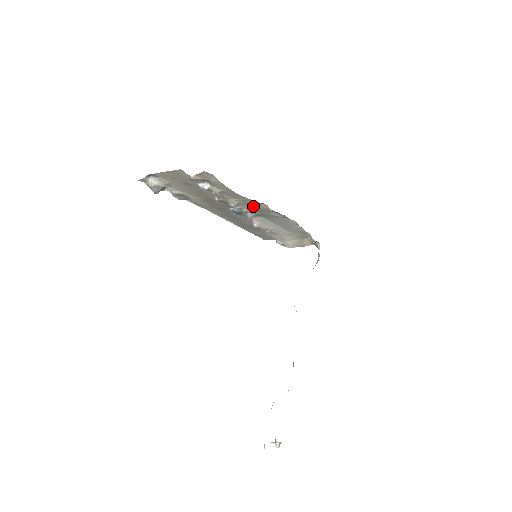
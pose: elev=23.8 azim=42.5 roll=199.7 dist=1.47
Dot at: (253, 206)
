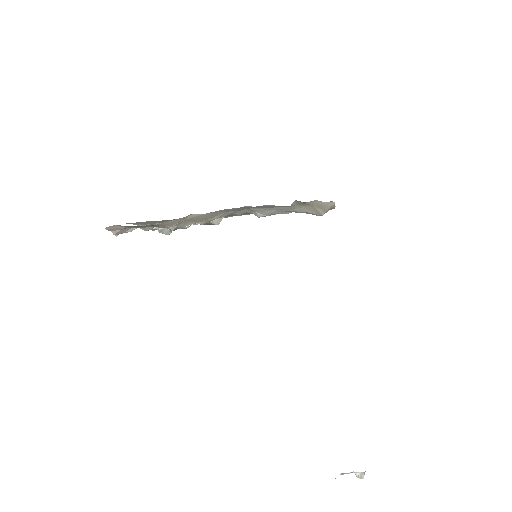
Dot at: (192, 219)
